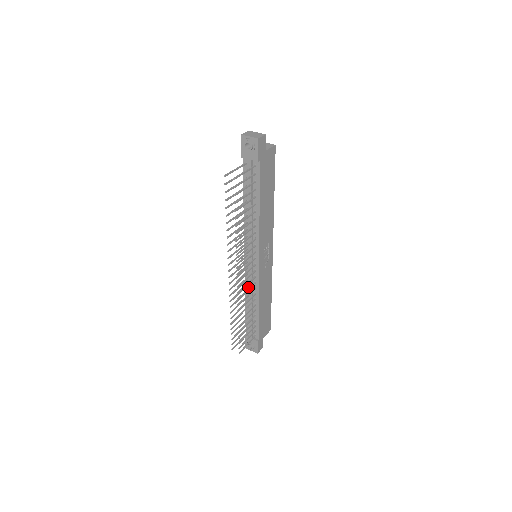
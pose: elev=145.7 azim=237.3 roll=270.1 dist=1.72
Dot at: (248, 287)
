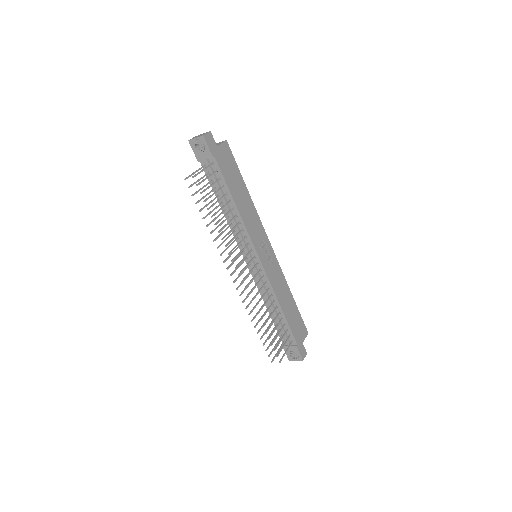
Dot at: (262, 291)
